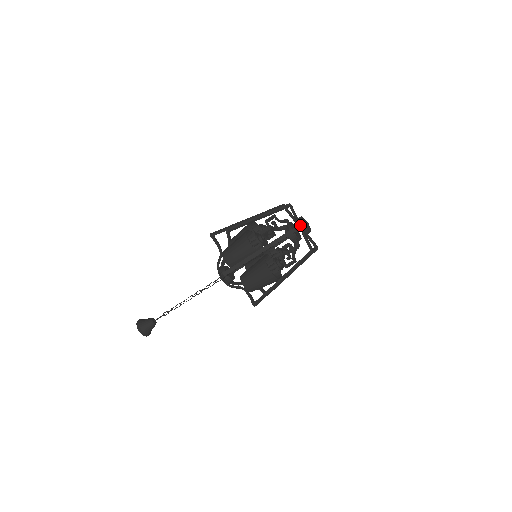
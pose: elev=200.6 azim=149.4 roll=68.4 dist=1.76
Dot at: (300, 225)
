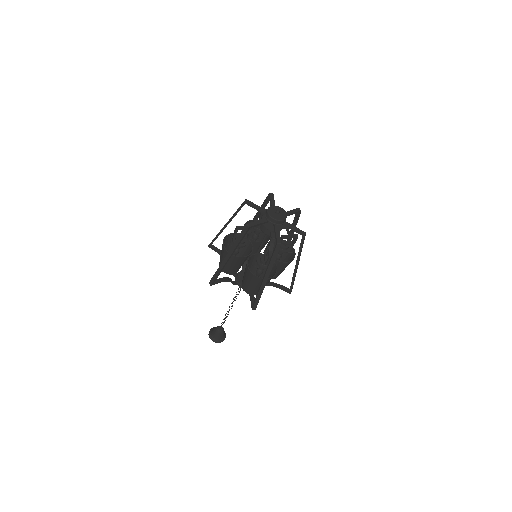
Dot at: (266, 217)
